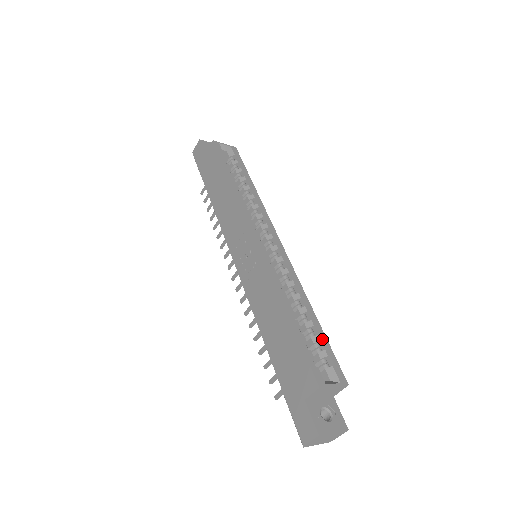
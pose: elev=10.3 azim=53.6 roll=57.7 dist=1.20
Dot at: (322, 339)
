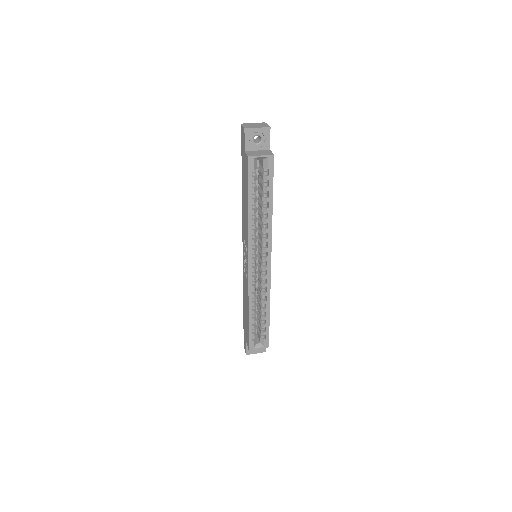
Dot at: (266, 327)
